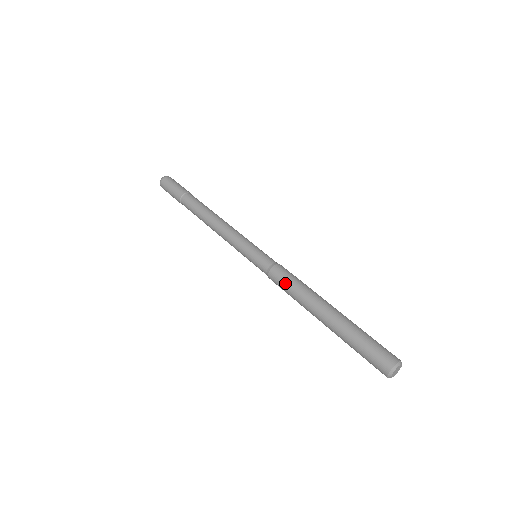
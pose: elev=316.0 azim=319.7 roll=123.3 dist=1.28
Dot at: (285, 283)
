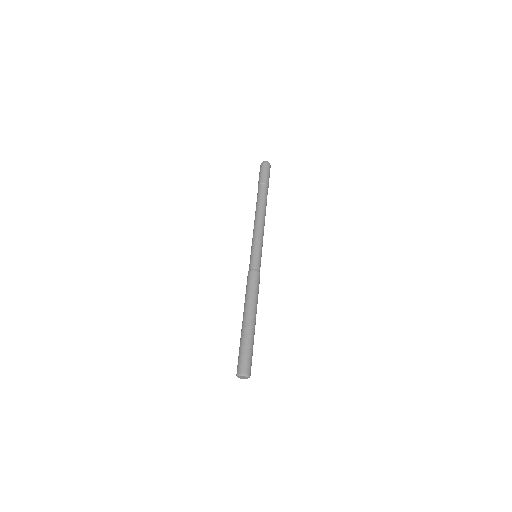
Dot at: (247, 286)
